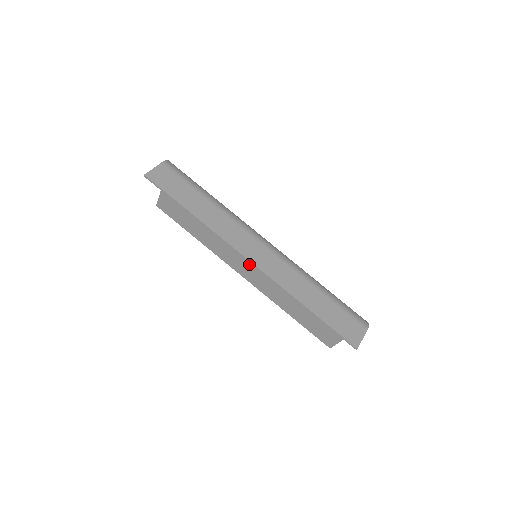
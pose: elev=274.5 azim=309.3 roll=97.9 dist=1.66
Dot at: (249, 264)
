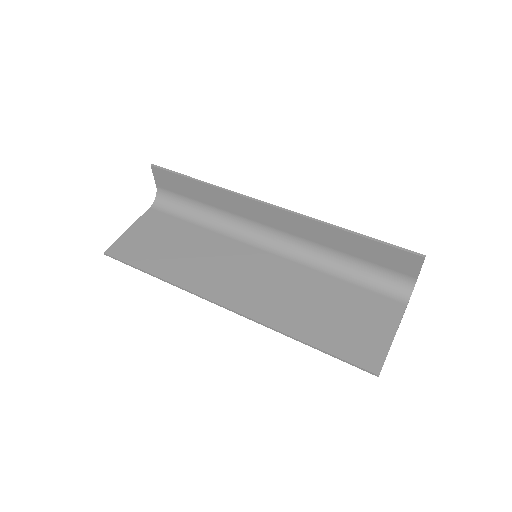
Dot at: (239, 282)
